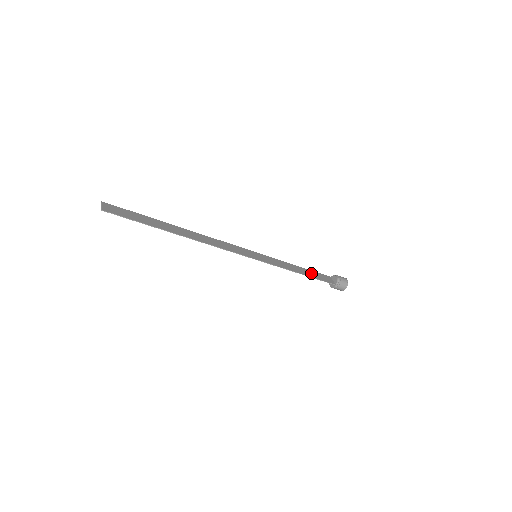
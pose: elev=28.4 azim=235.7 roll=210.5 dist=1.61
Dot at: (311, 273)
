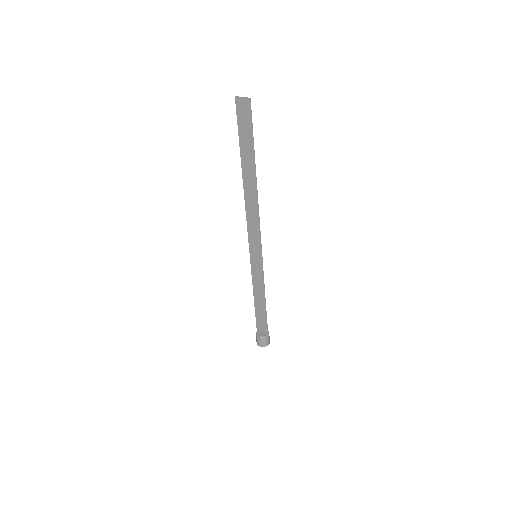
Dot at: (260, 310)
